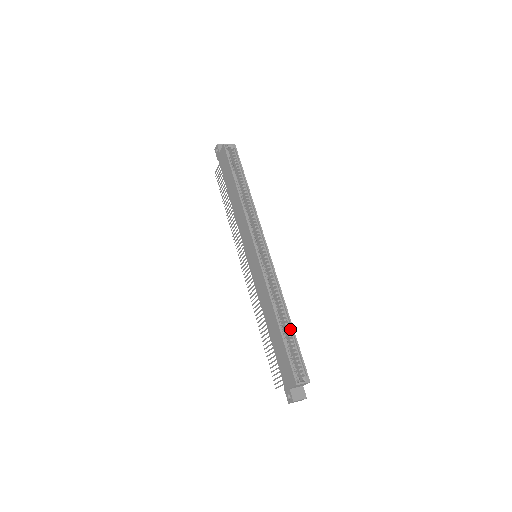
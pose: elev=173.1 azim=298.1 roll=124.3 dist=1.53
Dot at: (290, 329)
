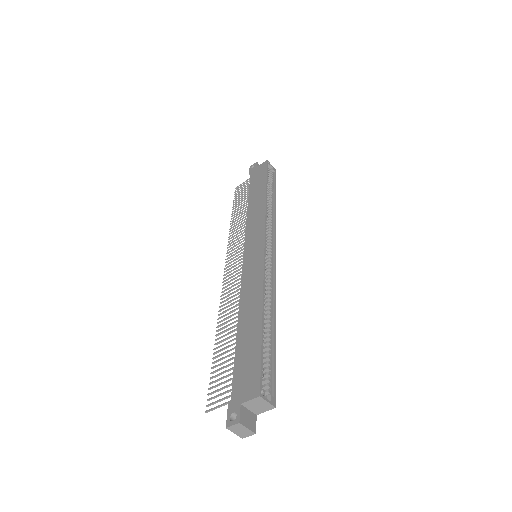
Dot at: (271, 336)
